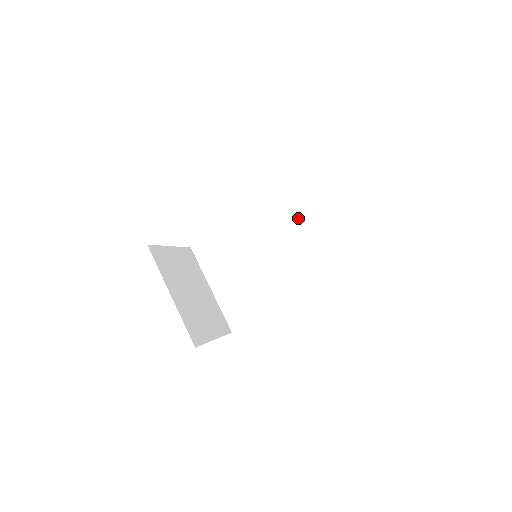
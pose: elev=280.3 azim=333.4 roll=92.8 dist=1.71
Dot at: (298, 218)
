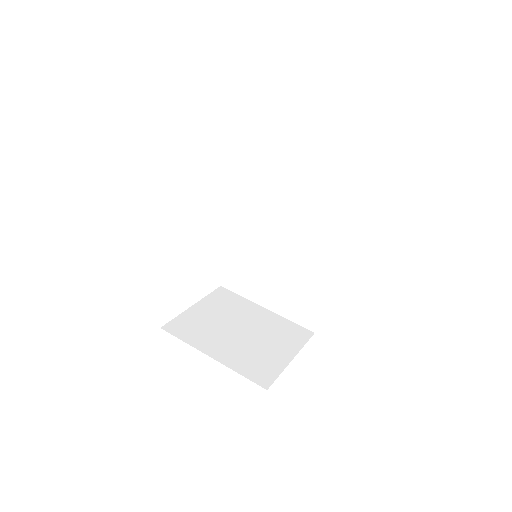
Dot at: (272, 181)
